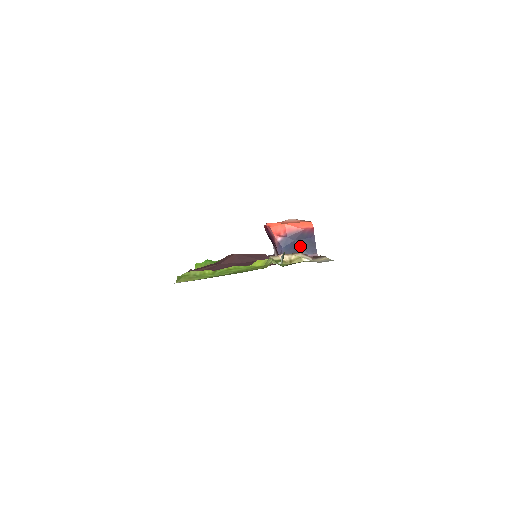
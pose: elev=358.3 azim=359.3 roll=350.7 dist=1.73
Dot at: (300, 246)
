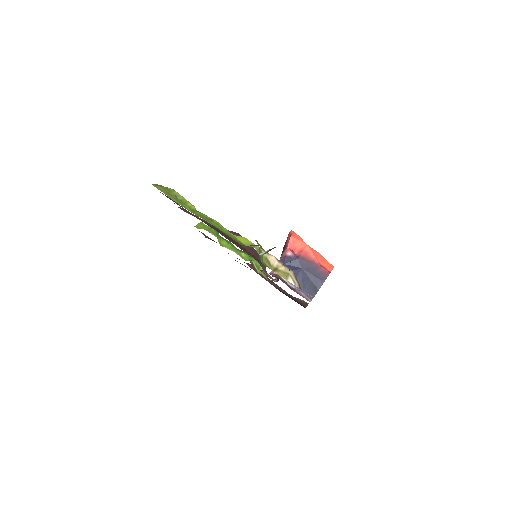
Dot at: (302, 278)
